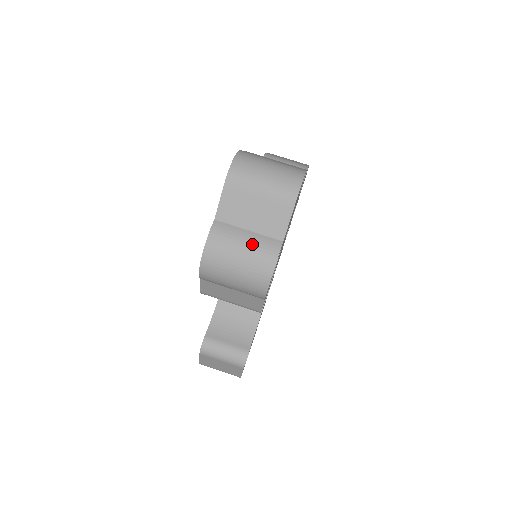
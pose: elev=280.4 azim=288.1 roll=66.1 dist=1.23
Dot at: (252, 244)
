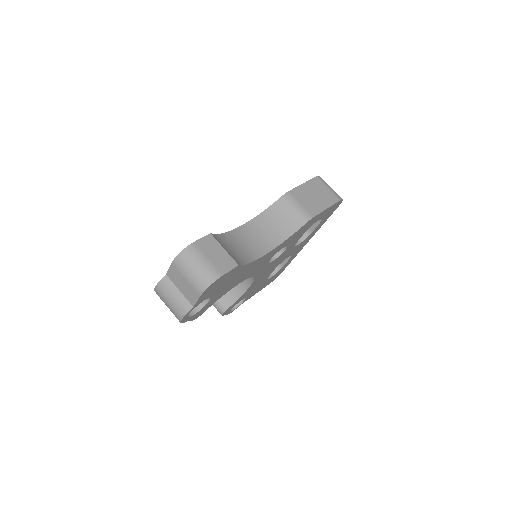
Dot at: (177, 299)
